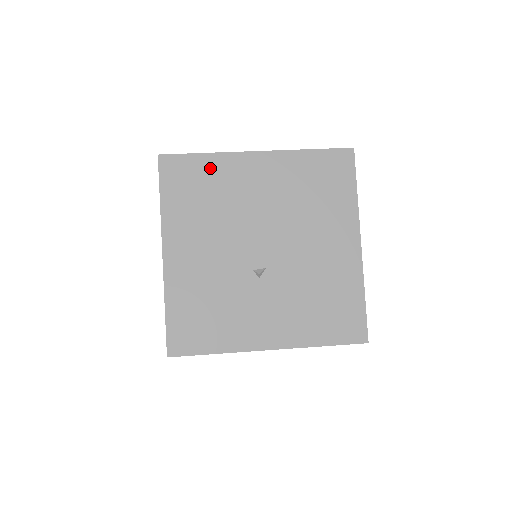
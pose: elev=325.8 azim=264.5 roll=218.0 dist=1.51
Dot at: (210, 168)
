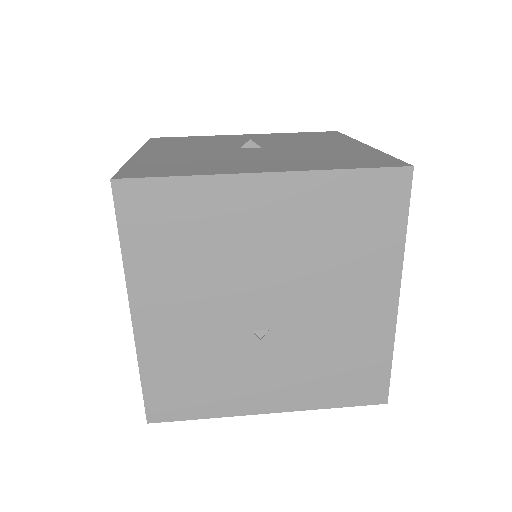
Dot at: (193, 199)
